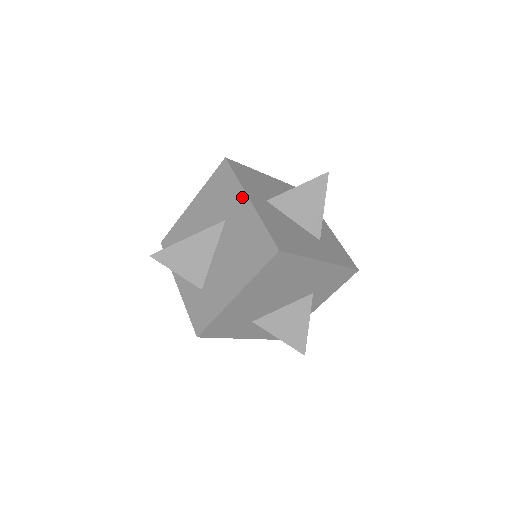
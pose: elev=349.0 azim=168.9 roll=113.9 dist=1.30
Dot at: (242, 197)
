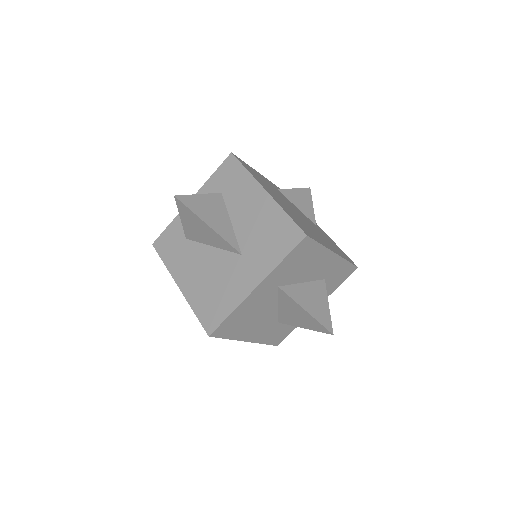
Dot at: (260, 275)
